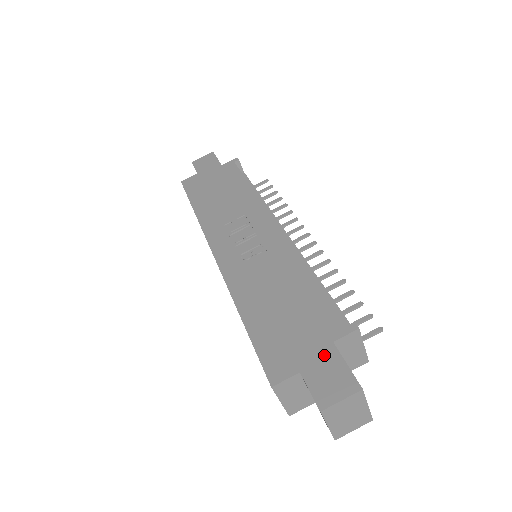
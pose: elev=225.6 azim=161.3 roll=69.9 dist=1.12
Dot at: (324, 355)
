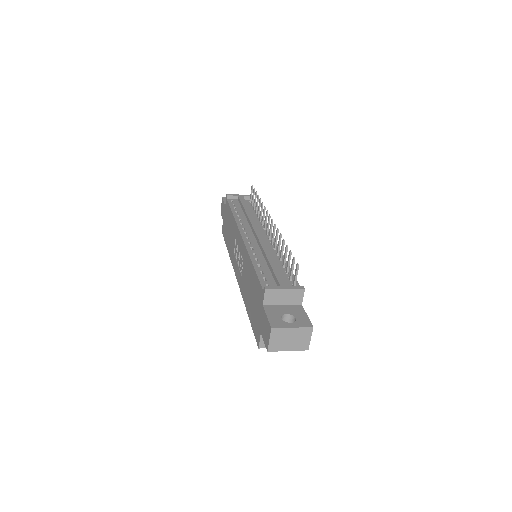
Dot at: (262, 316)
